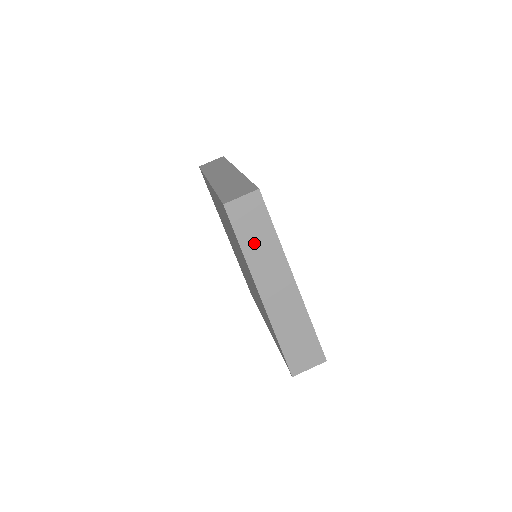
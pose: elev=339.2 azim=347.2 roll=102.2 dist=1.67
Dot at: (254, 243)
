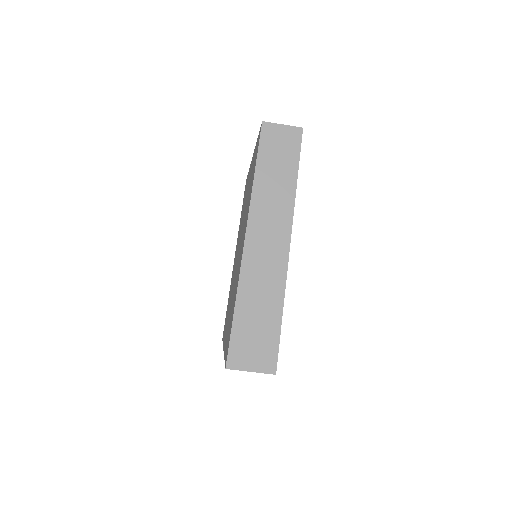
Dot at: (270, 177)
